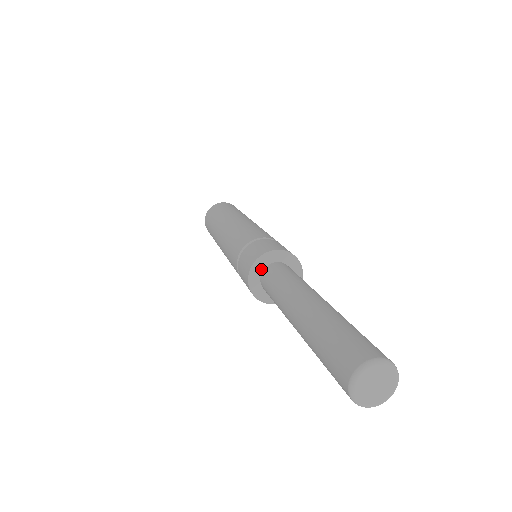
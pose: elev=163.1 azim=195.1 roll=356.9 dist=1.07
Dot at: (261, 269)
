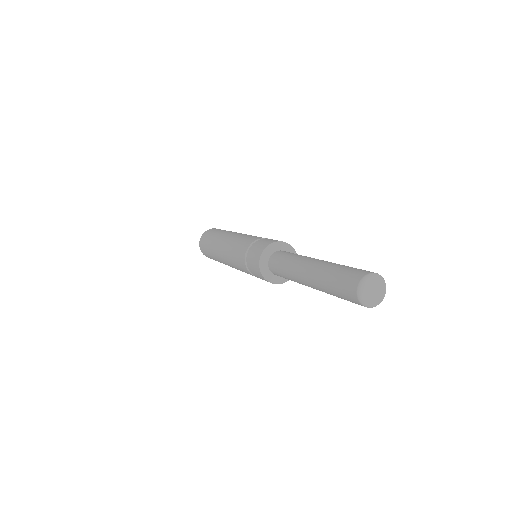
Dot at: (266, 262)
